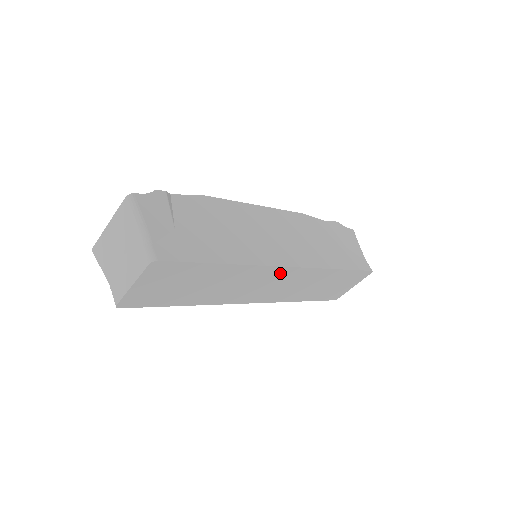
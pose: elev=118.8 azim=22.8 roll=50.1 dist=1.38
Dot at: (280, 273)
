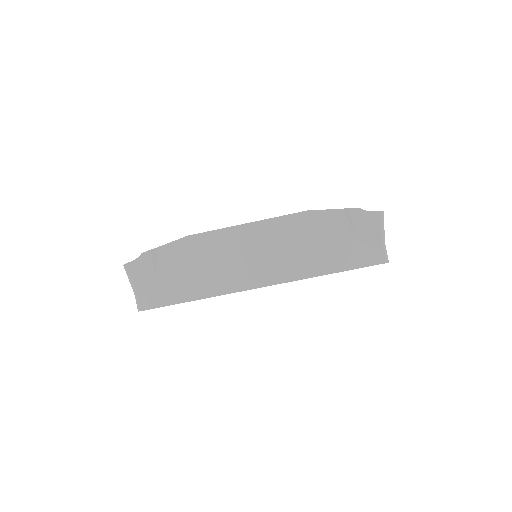
Dot at: occluded
